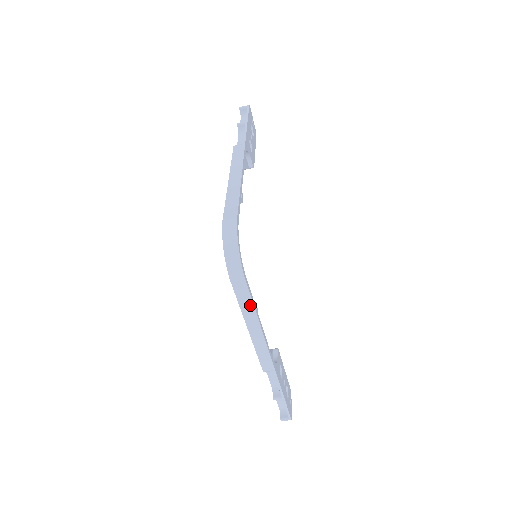
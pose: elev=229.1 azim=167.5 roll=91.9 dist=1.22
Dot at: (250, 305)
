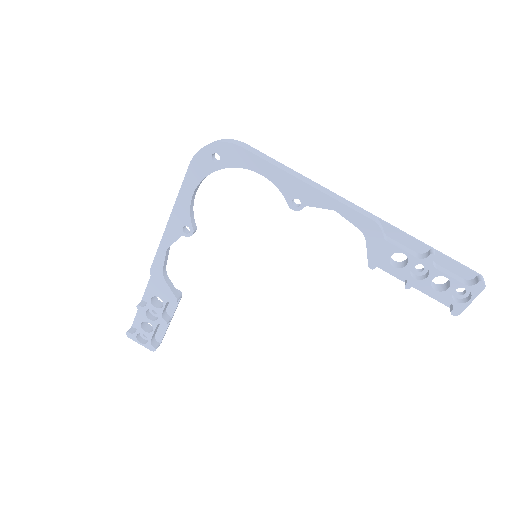
Dot at: (276, 162)
